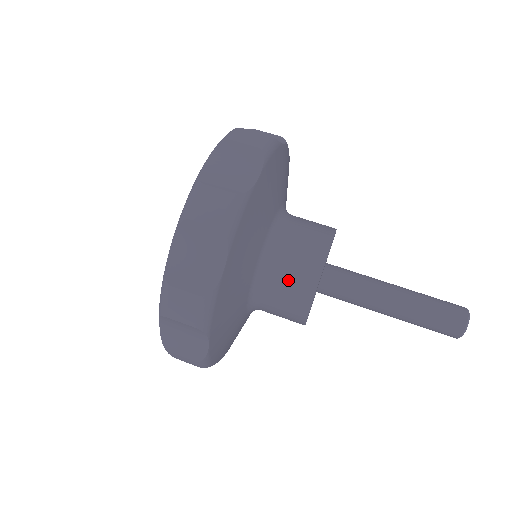
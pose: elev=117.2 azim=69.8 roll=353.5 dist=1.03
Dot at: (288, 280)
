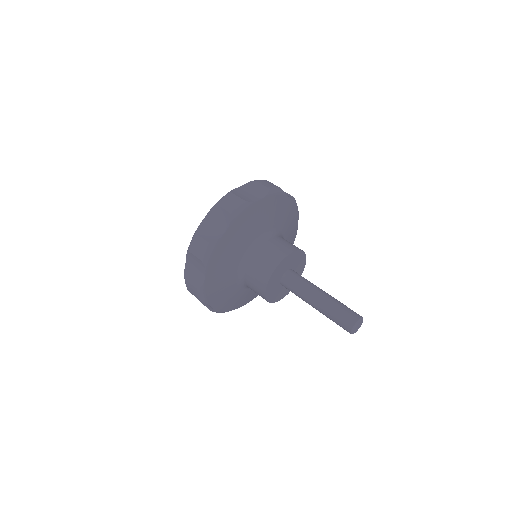
Dot at: (276, 247)
